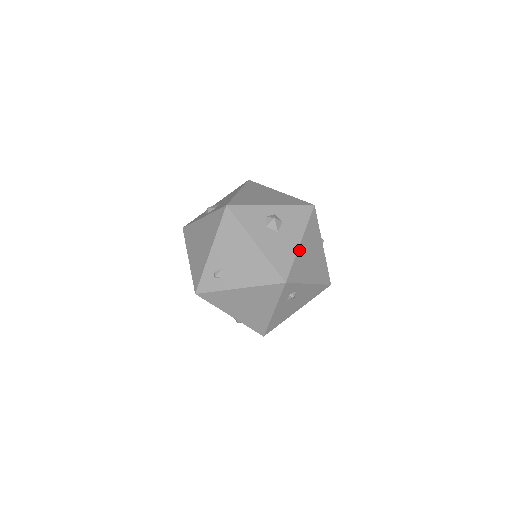
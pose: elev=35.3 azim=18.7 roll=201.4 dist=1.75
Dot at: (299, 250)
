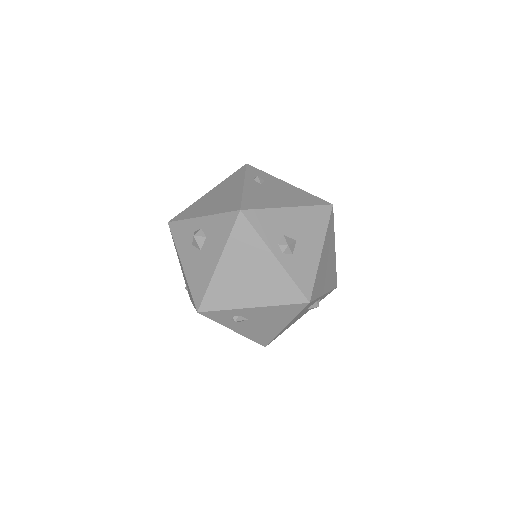
Dot at: (217, 273)
